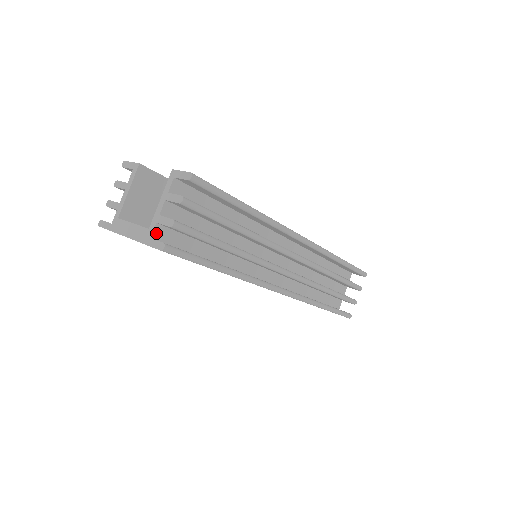
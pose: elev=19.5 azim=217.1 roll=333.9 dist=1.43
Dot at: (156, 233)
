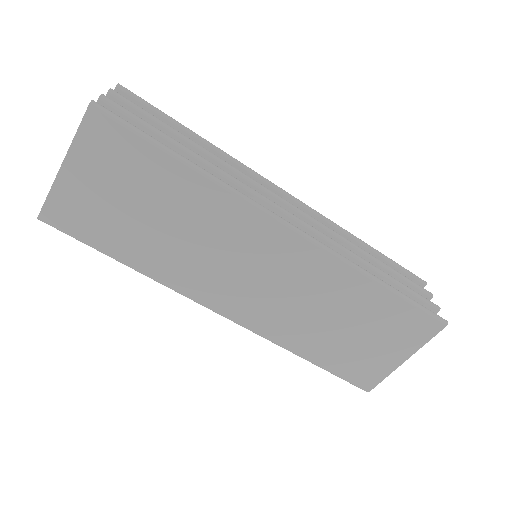
Dot at: occluded
